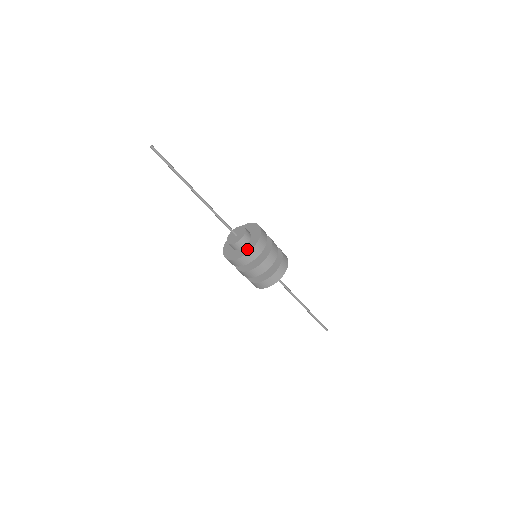
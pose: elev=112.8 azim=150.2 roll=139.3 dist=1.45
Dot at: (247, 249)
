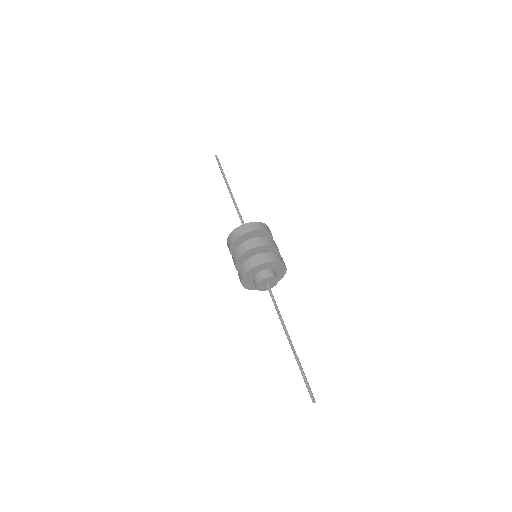
Dot at: occluded
